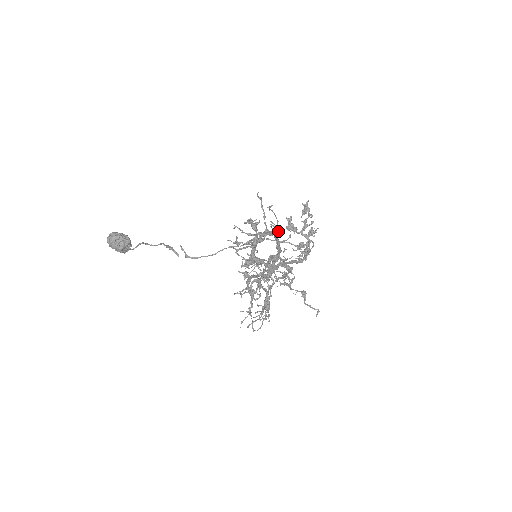
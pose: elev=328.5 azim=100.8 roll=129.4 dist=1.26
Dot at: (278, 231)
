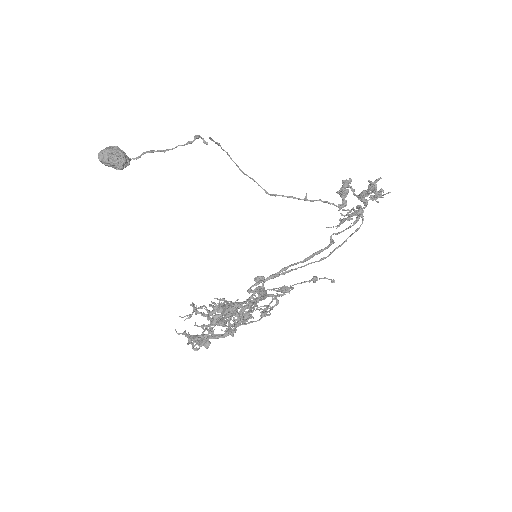
Dot at: (245, 322)
